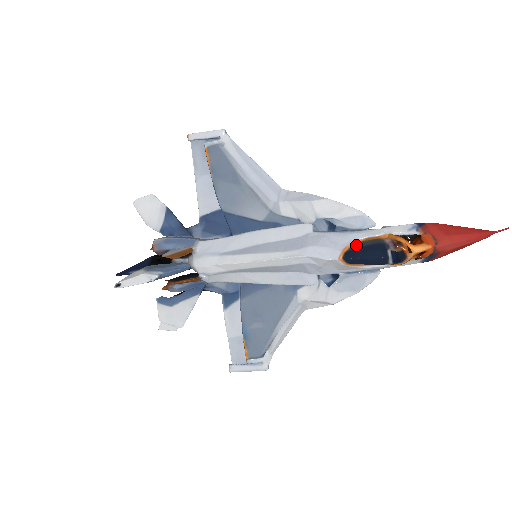
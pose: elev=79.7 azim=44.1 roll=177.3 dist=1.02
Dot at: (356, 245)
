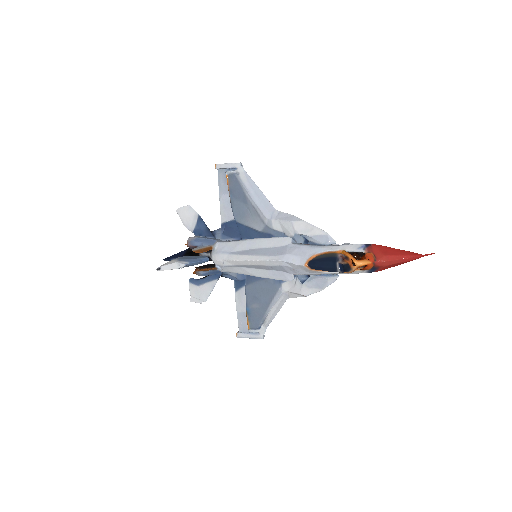
Dot at: (318, 256)
